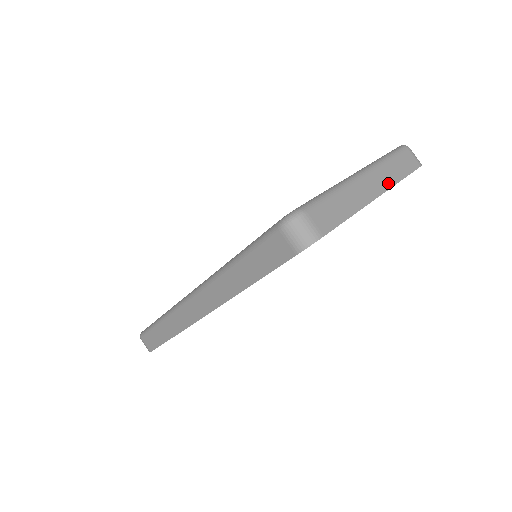
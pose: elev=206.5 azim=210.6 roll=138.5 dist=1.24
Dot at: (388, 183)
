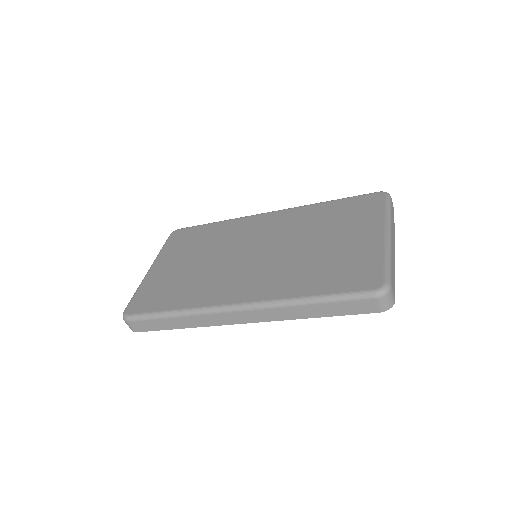
Dot at: (394, 236)
